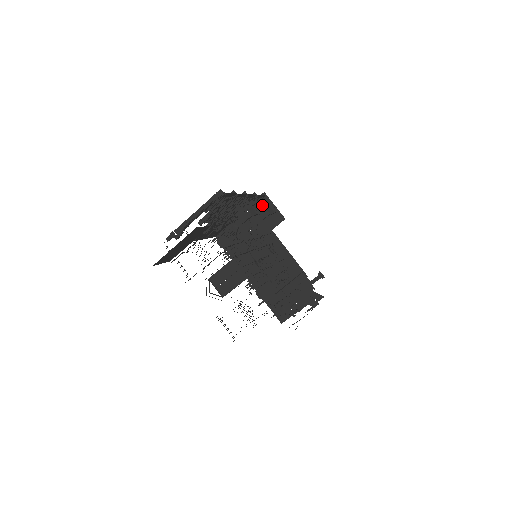
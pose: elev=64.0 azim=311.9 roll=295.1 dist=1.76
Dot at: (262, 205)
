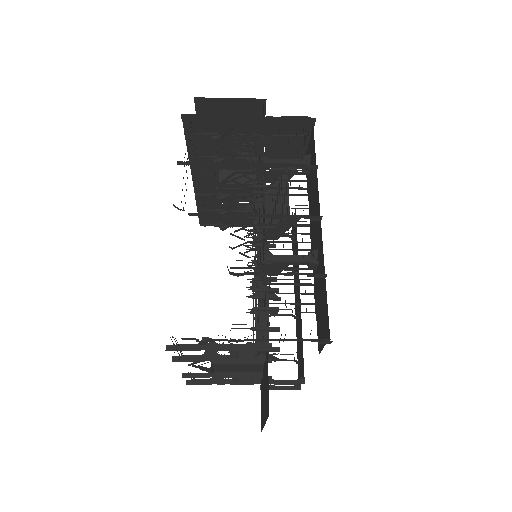
Dot at: occluded
